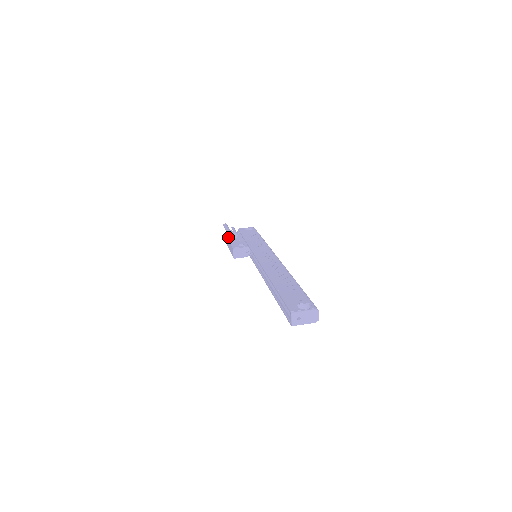
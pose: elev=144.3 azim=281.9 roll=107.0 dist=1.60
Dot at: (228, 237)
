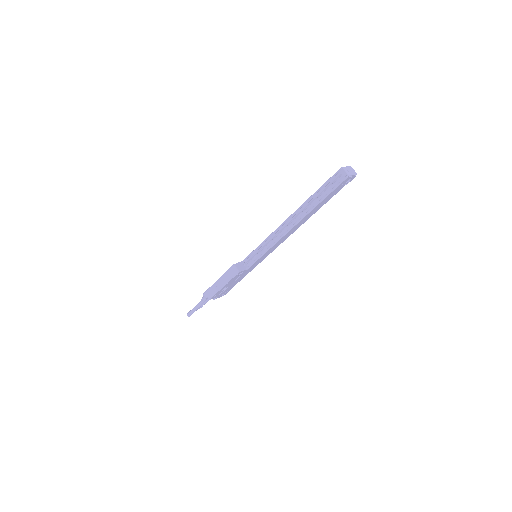
Dot at: (214, 283)
